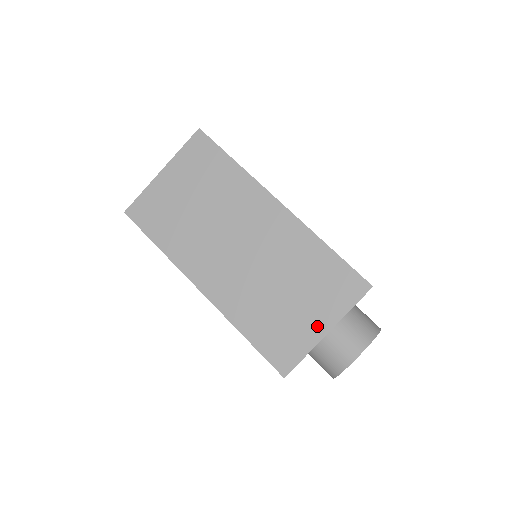
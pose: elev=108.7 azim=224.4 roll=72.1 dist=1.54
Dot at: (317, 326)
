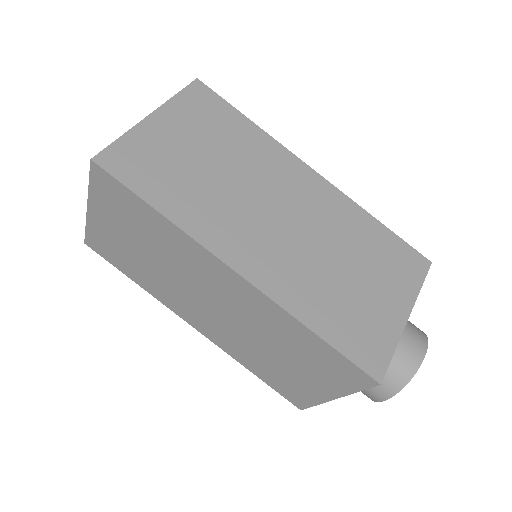
Dot at: (321, 391)
